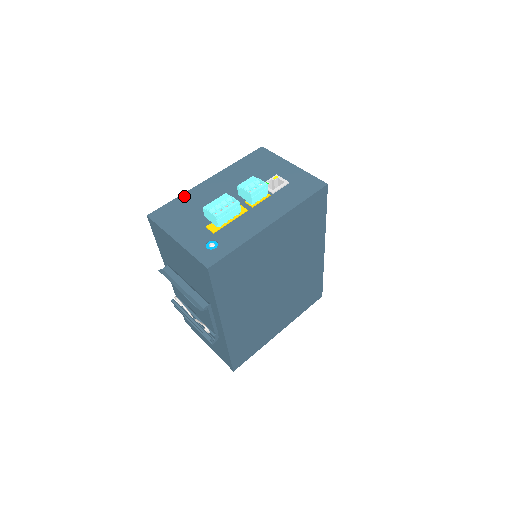
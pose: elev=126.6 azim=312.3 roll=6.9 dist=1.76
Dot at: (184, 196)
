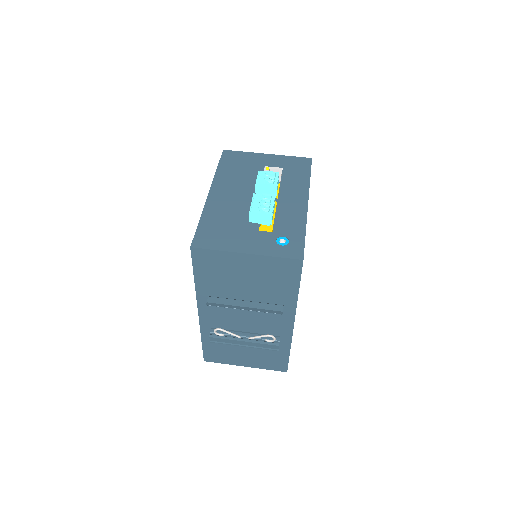
Dot at: (205, 215)
